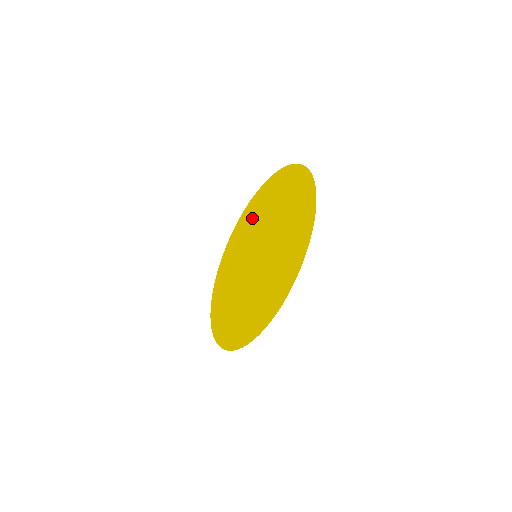
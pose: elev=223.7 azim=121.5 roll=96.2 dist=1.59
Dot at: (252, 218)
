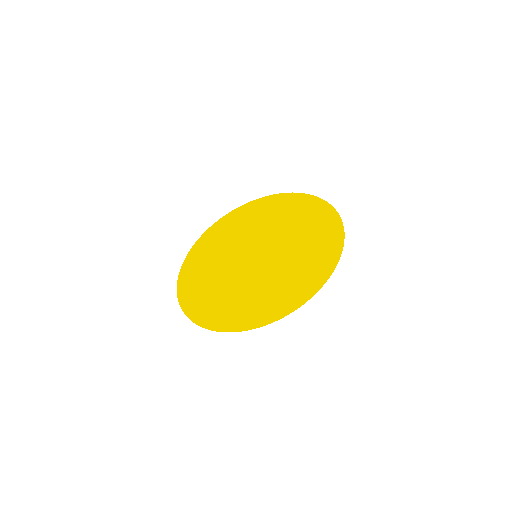
Dot at: (237, 227)
